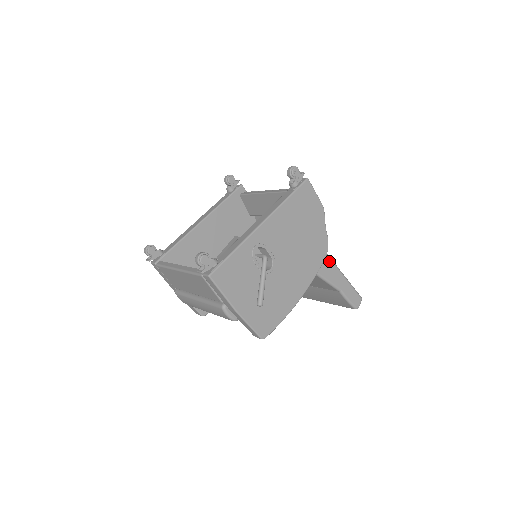
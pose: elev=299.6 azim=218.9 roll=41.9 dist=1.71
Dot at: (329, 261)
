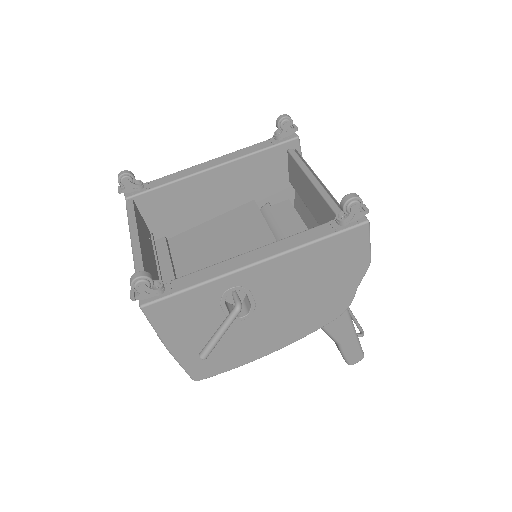
Dot at: (343, 314)
